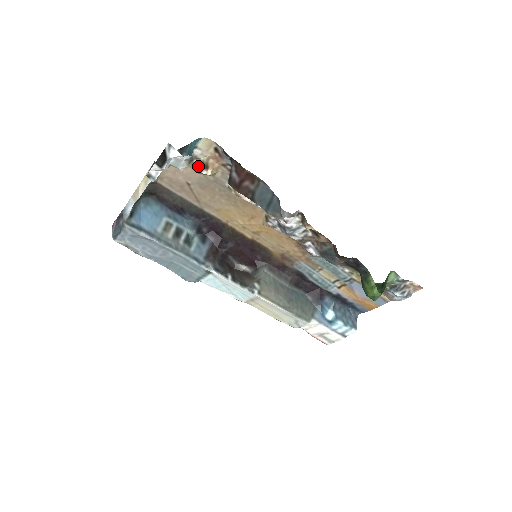
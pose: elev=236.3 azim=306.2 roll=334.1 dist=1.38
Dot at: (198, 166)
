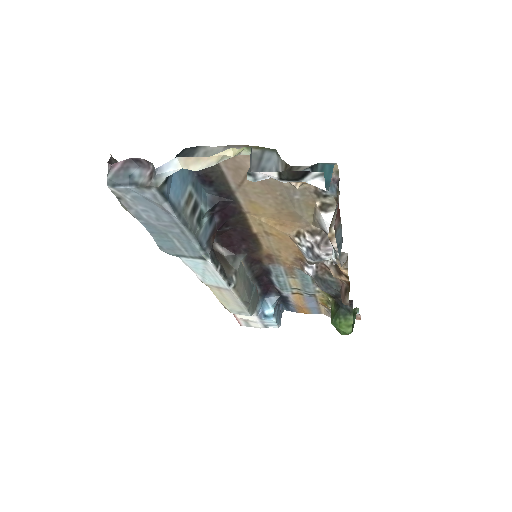
Dot at: occluded
